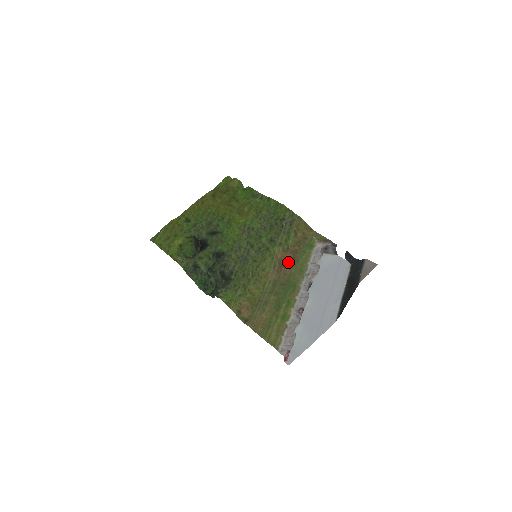
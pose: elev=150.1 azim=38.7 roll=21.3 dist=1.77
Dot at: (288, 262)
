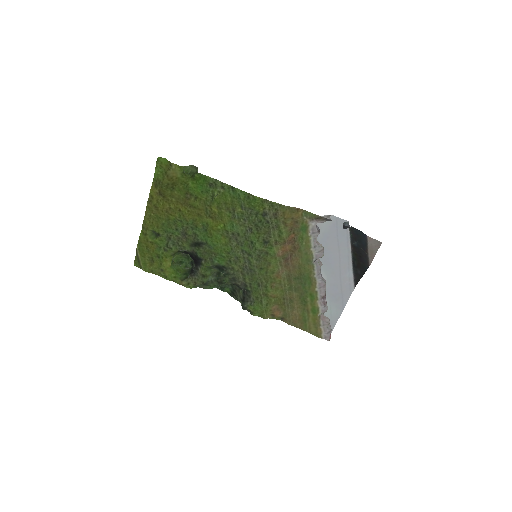
Dot at: (291, 253)
